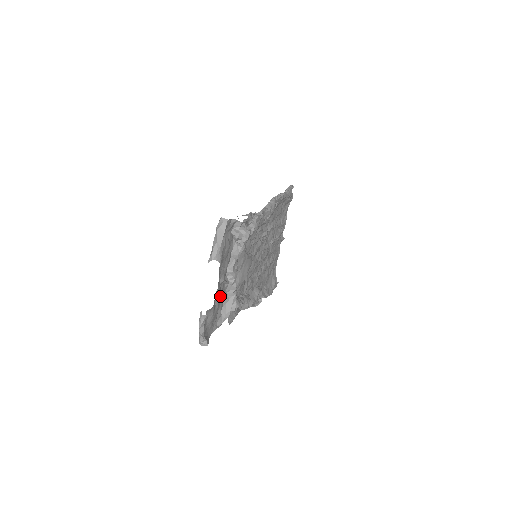
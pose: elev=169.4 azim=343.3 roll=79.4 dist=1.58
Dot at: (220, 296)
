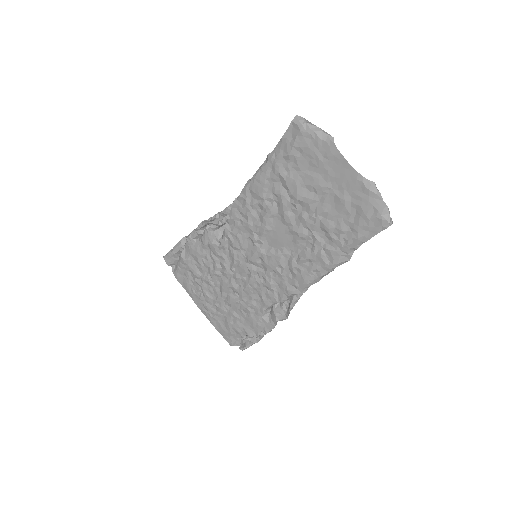
Dot at: (333, 213)
